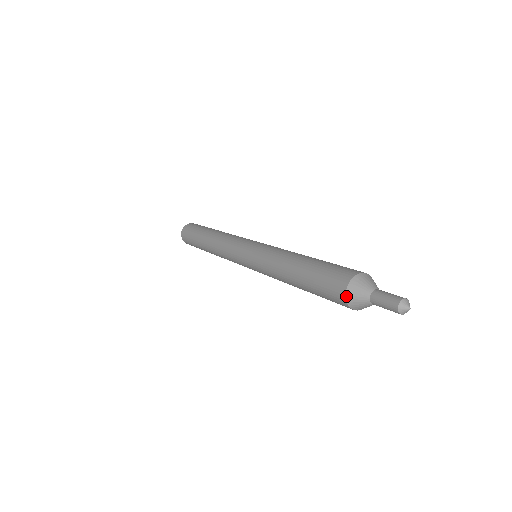
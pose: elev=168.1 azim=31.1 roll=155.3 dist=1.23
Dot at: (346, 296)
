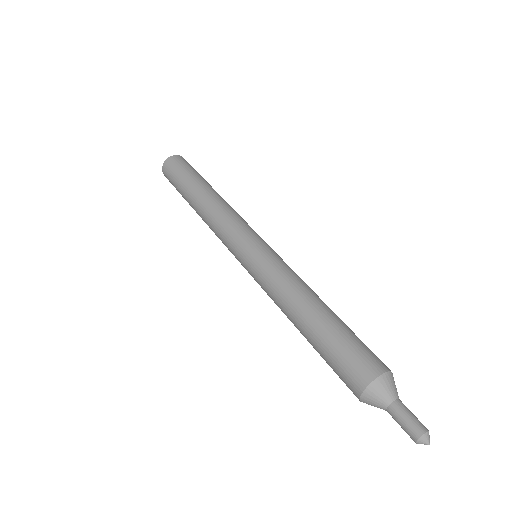
Dot at: (360, 400)
